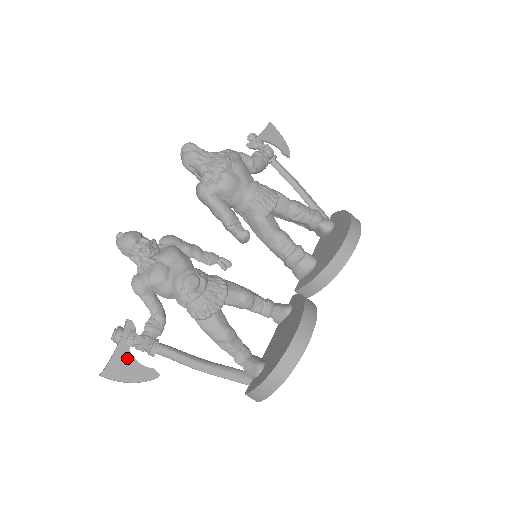
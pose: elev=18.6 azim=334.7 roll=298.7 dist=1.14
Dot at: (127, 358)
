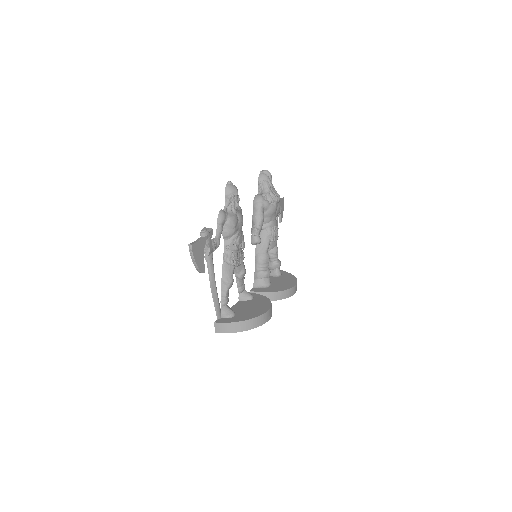
Dot at: (202, 249)
